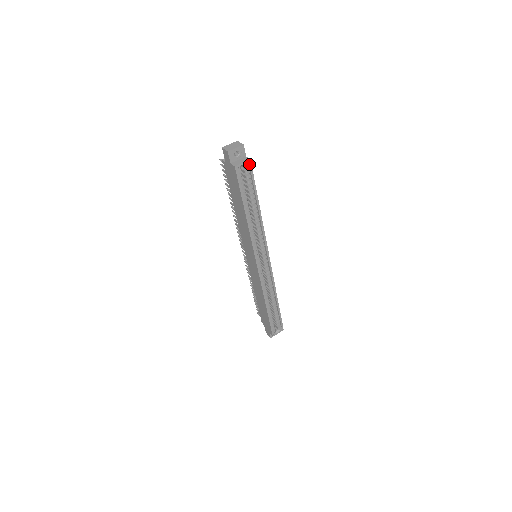
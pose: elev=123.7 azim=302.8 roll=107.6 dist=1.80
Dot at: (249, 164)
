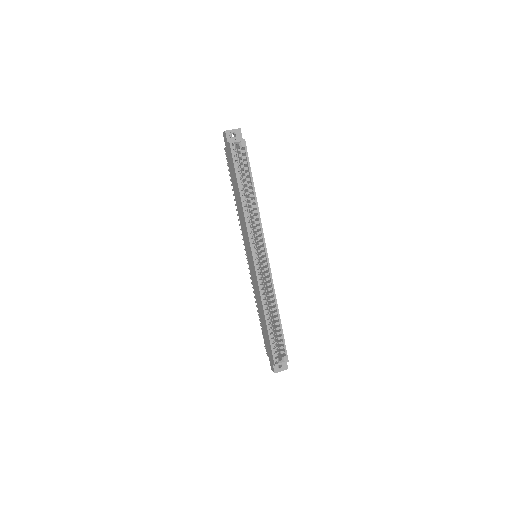
Dot at: (244, 143)
